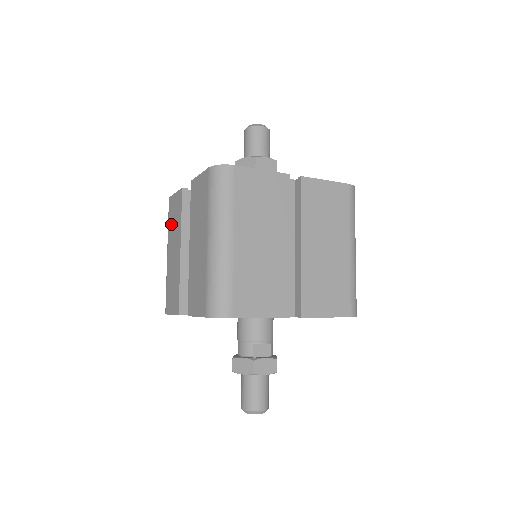
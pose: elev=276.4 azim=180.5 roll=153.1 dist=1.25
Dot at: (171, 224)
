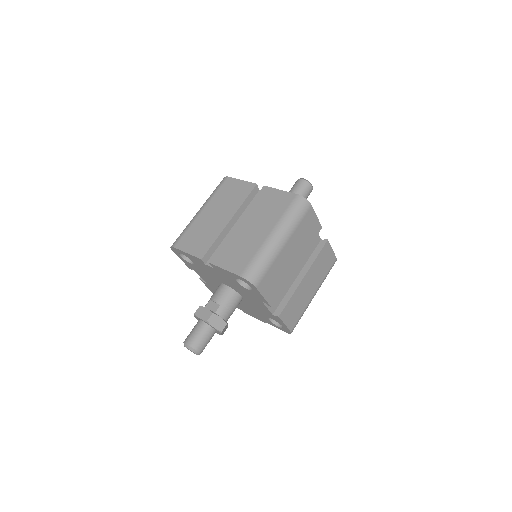
Dot at: occluded
